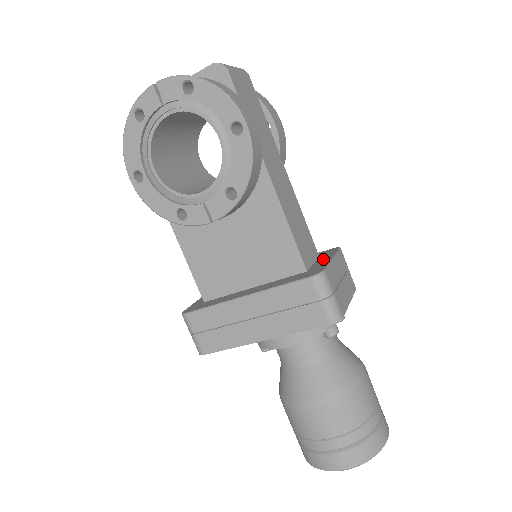
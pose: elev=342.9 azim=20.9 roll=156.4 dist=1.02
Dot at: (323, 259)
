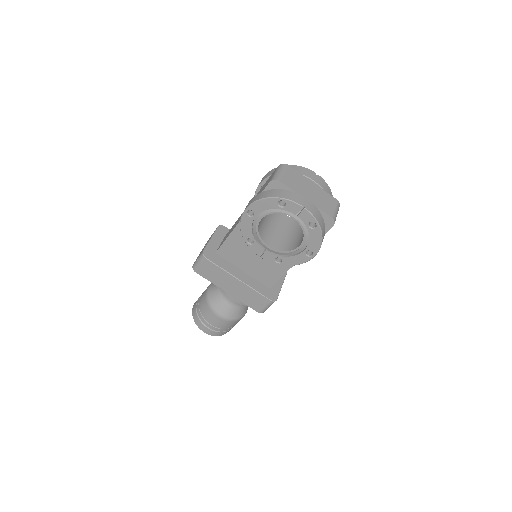
Dot at: (278, 280)
